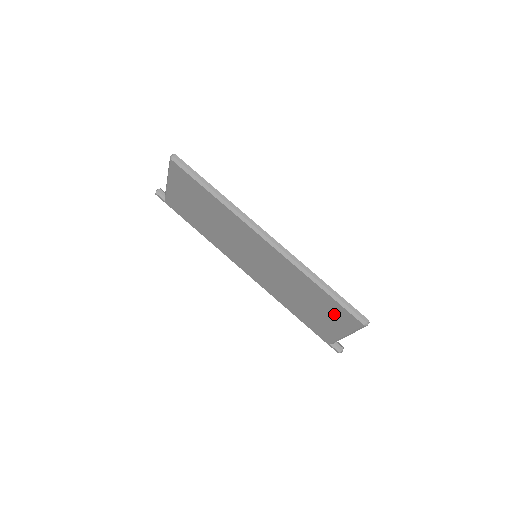
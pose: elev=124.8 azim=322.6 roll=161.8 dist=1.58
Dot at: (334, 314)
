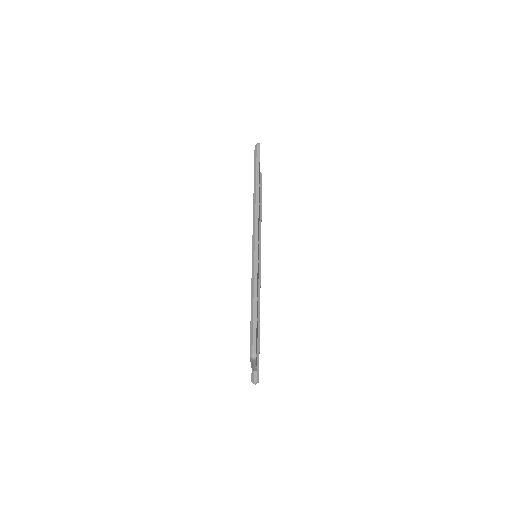
Dot at: occluded
